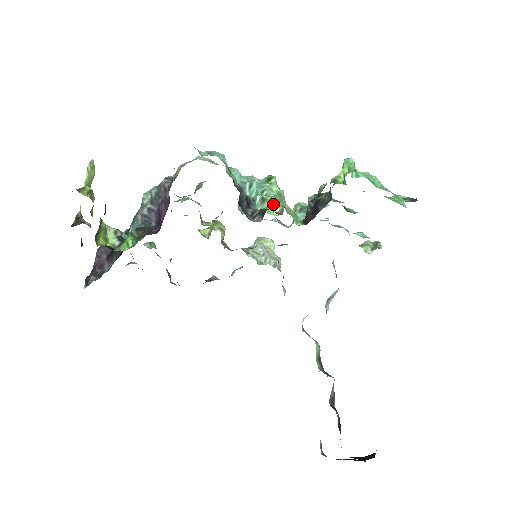
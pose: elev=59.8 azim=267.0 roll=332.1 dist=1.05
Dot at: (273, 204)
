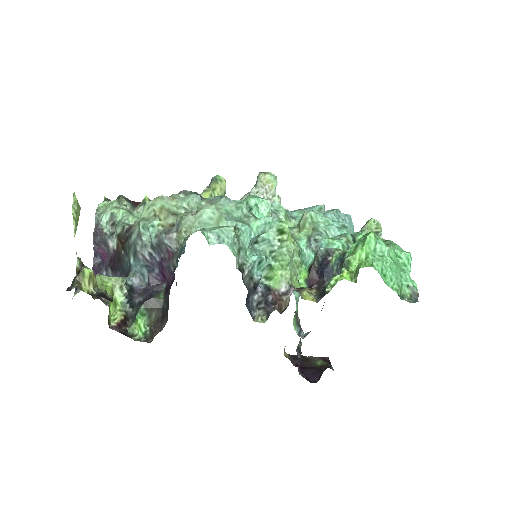
Dot at: (280, 275)
